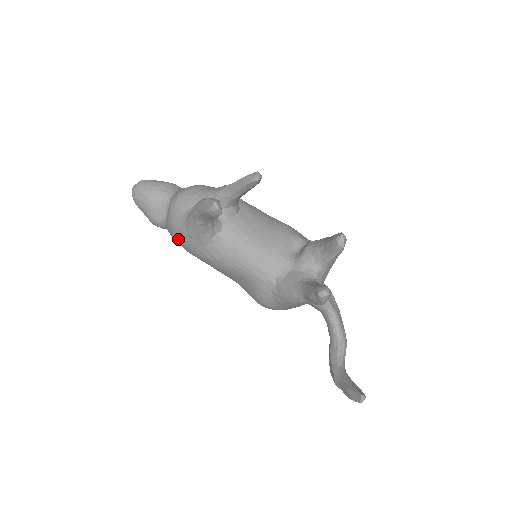
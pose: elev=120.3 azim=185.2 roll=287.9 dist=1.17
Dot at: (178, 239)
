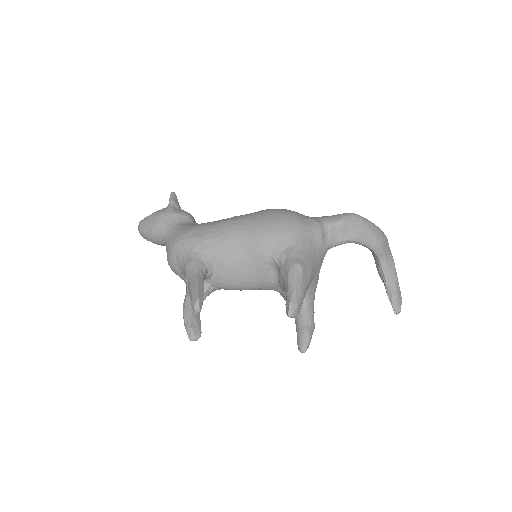
Dot at: occluded
